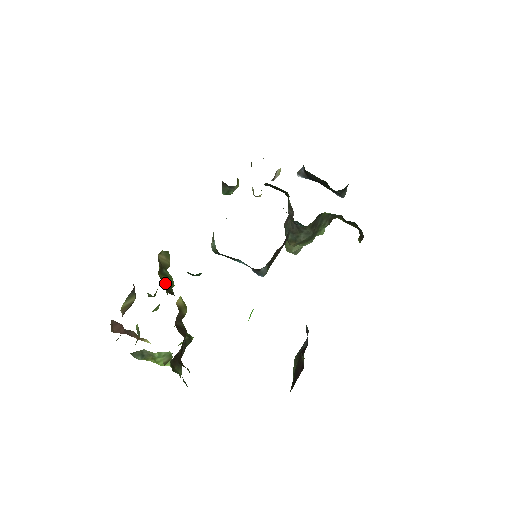
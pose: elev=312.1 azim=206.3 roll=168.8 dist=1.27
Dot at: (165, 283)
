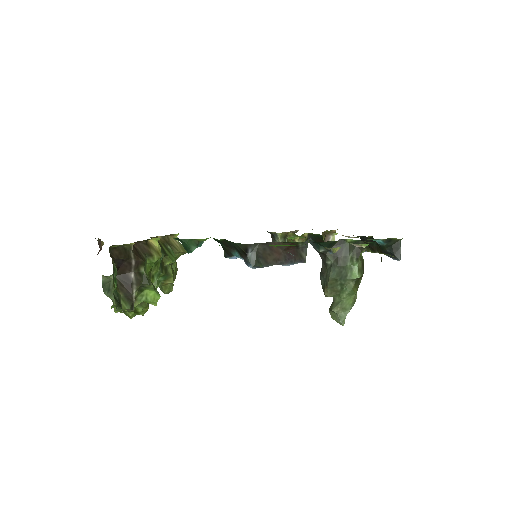
Dot at: occluded
